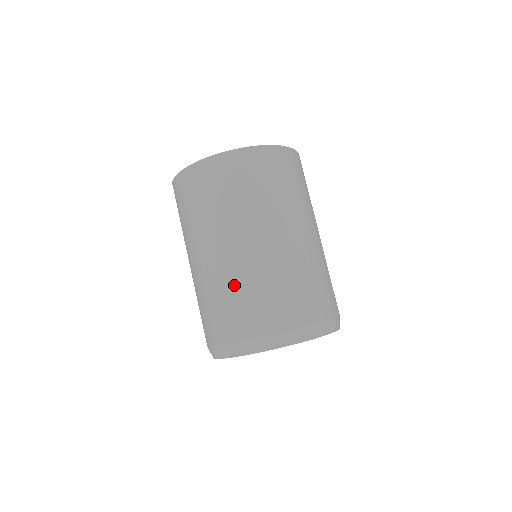
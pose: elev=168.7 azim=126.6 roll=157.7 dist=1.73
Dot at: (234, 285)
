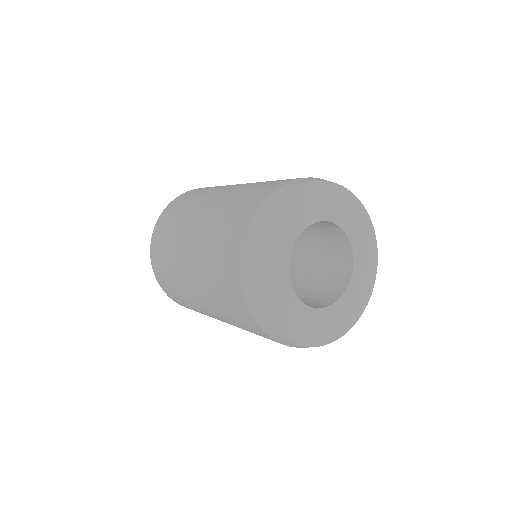
Dot at: (240, 192)
